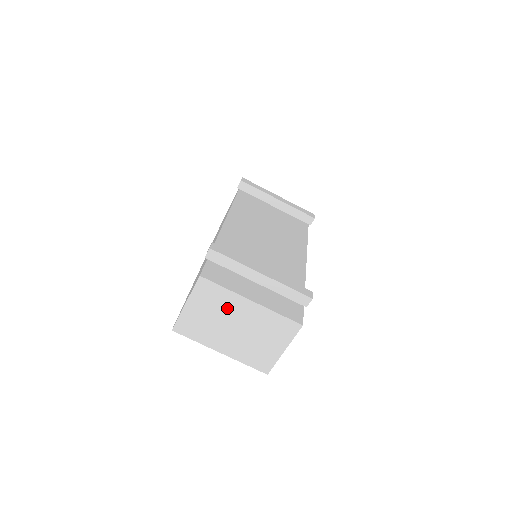
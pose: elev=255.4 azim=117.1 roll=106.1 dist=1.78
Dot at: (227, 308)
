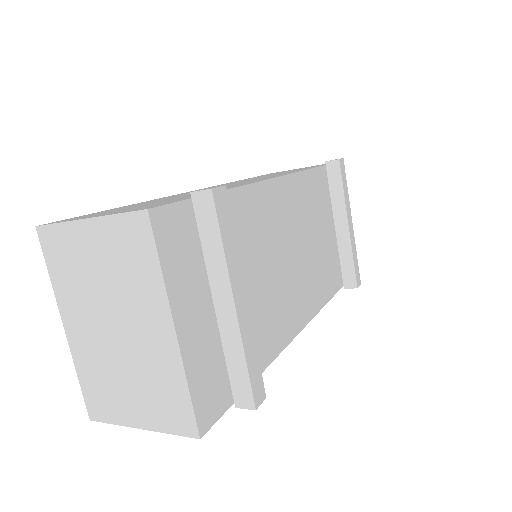
Dot at: (133, 294)
